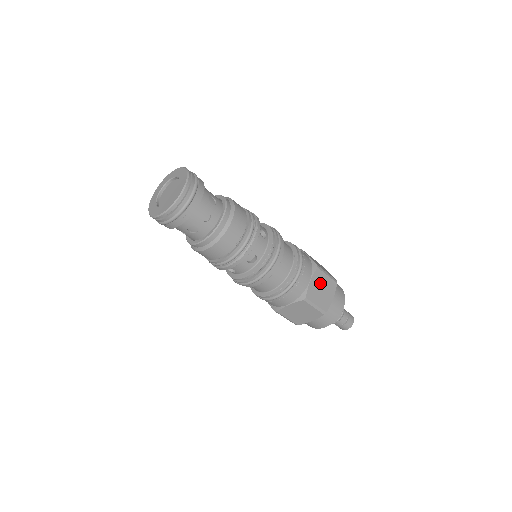
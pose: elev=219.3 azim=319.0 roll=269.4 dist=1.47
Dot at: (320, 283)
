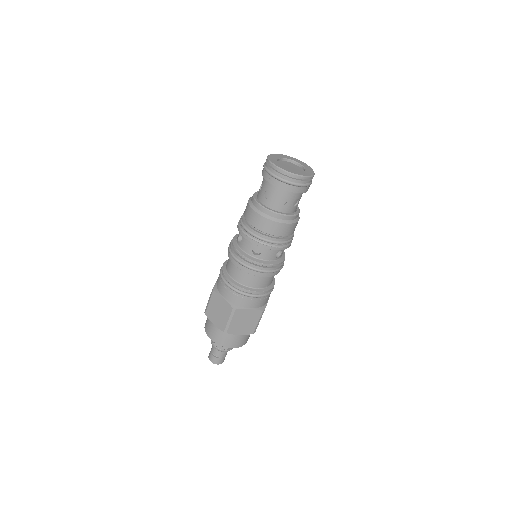
Dot at: (250, 318)
